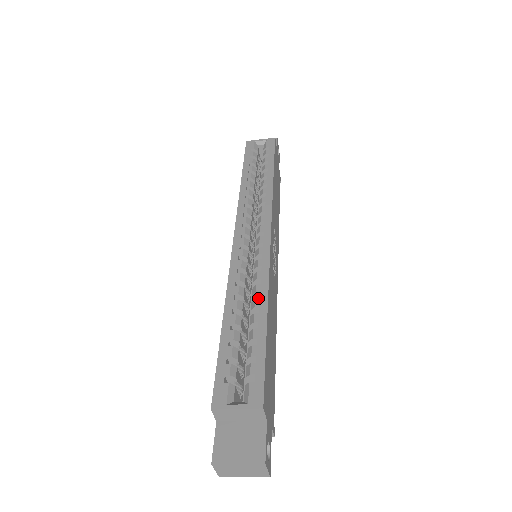
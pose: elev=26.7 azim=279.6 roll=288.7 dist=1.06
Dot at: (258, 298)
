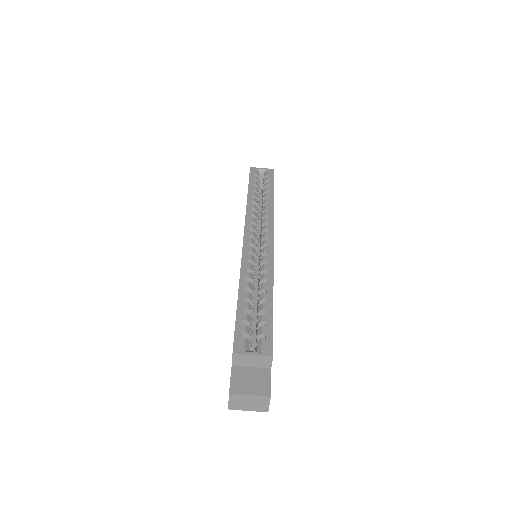
Dot at: (266, 283)
